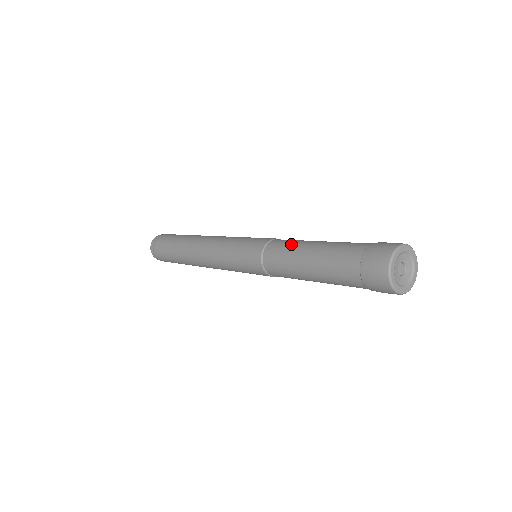
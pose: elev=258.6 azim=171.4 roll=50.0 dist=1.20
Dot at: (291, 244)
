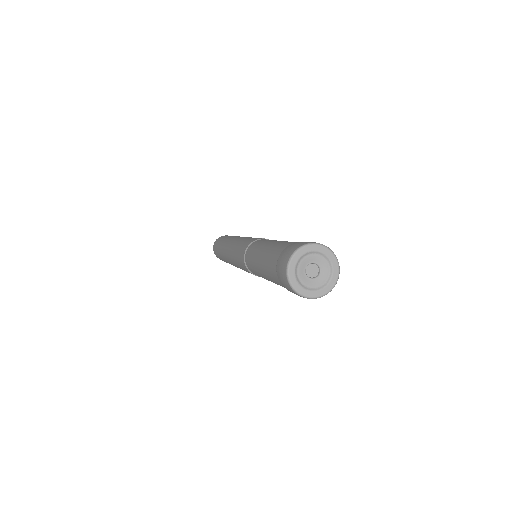
Dot at: occluded
